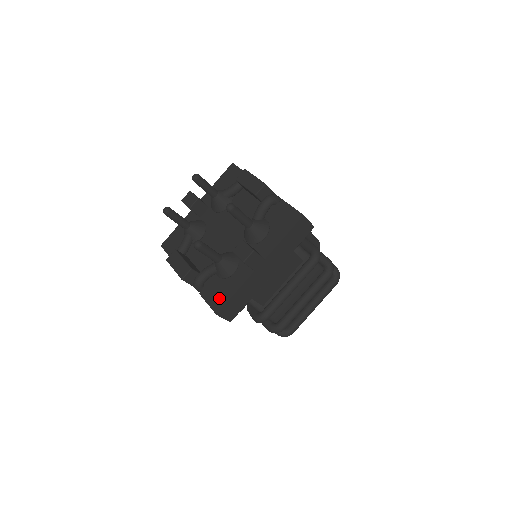
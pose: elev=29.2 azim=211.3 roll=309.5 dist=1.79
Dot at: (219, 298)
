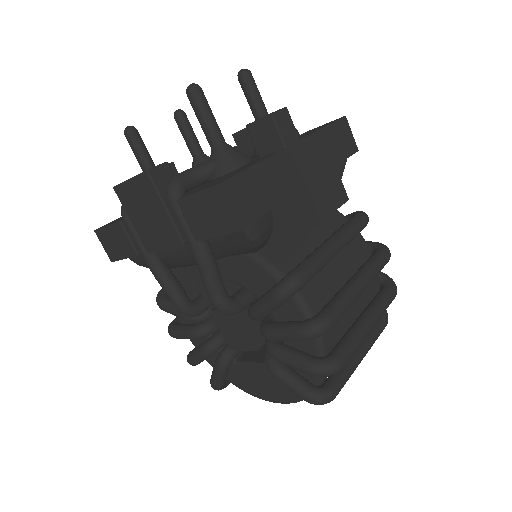
Dot at: (222, 179)
